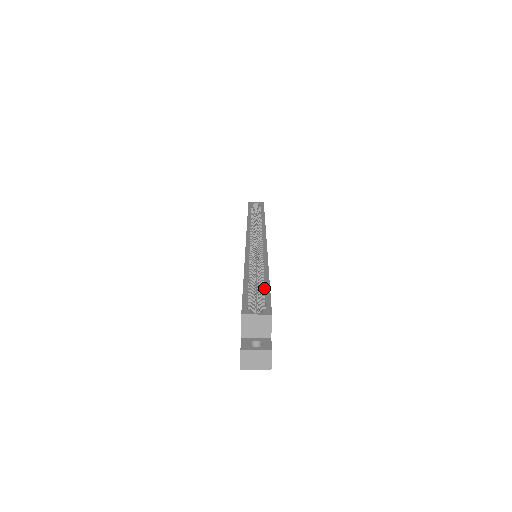
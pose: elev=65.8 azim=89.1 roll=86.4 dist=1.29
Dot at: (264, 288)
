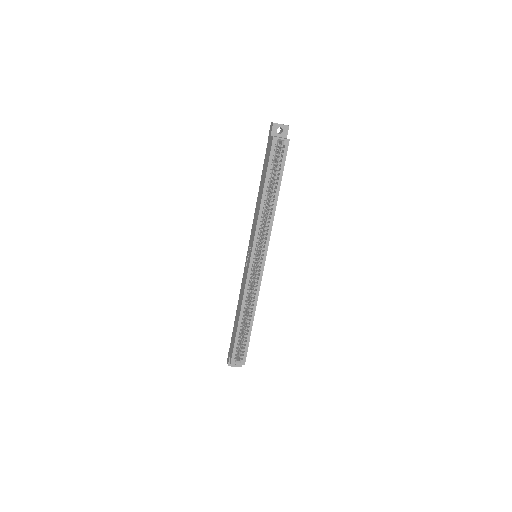
Dot at: (247, 336)
